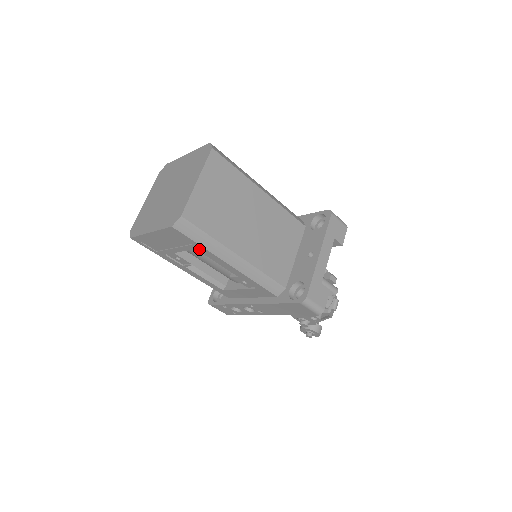
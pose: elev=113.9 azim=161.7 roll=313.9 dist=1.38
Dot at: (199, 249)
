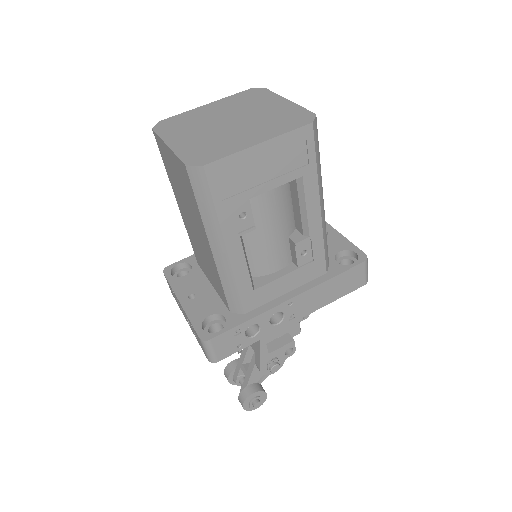
Dot at: (307, 176)
